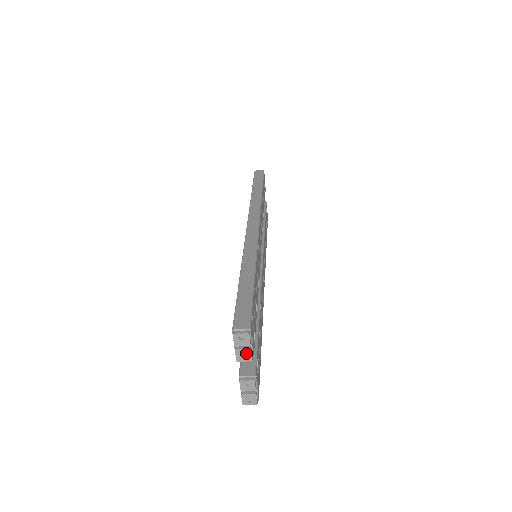
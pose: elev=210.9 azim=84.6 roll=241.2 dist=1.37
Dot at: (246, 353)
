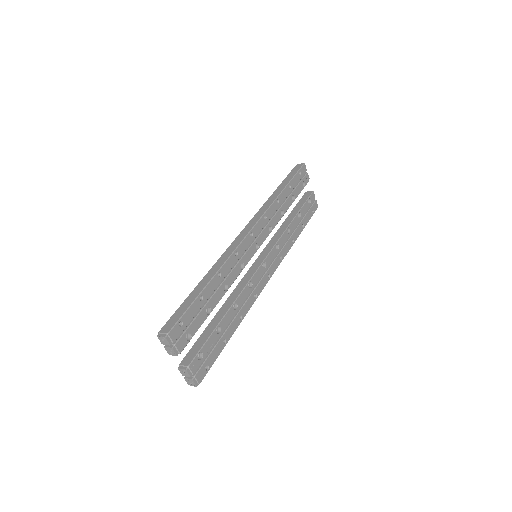
Dot at: (171, 350)
